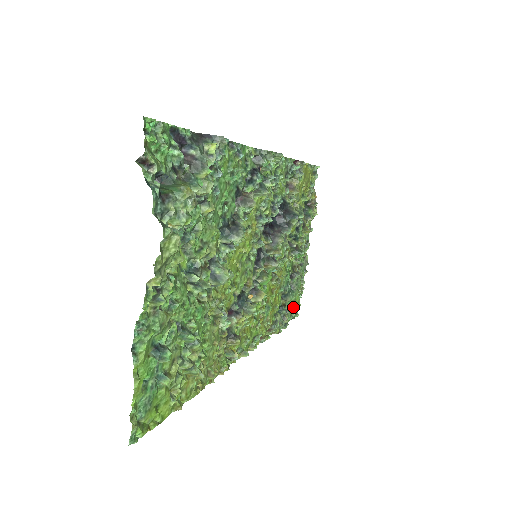
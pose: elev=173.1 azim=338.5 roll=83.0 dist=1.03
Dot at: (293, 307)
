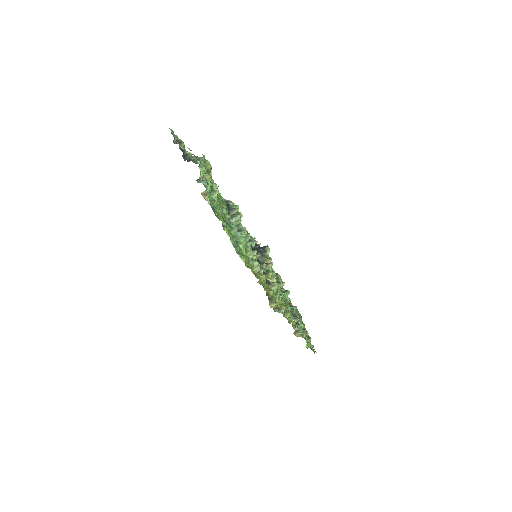
Dot at: occluded
